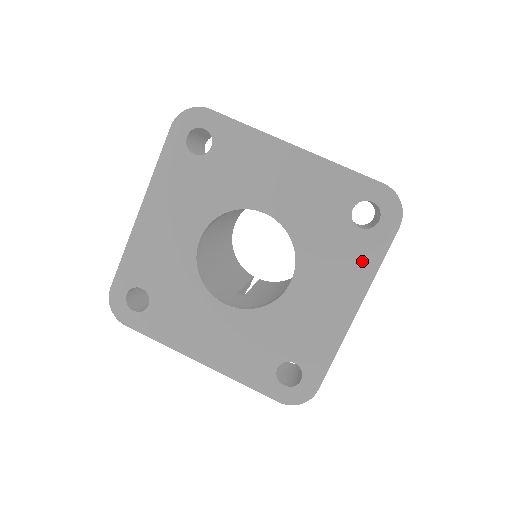
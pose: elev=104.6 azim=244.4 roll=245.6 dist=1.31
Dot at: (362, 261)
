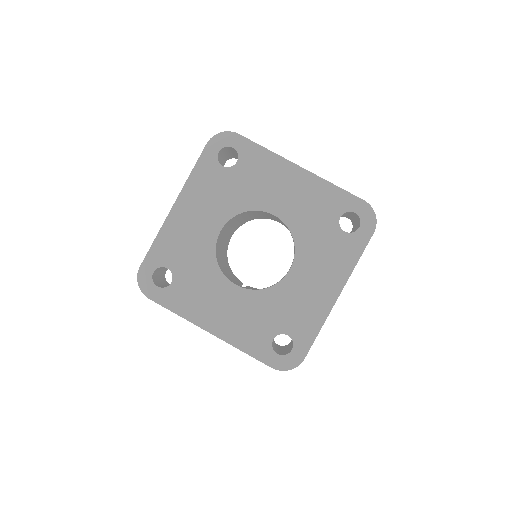
Dot at: (345, 257)
